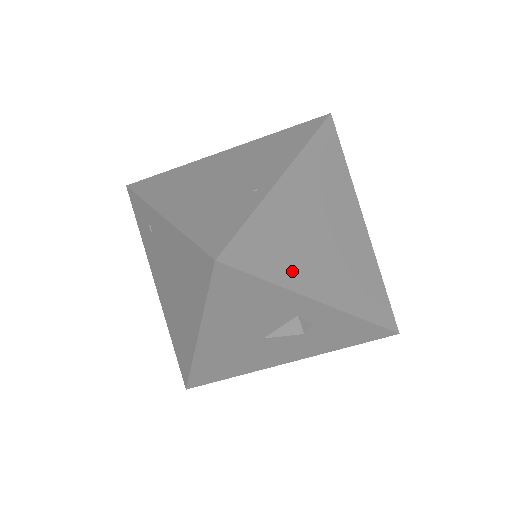
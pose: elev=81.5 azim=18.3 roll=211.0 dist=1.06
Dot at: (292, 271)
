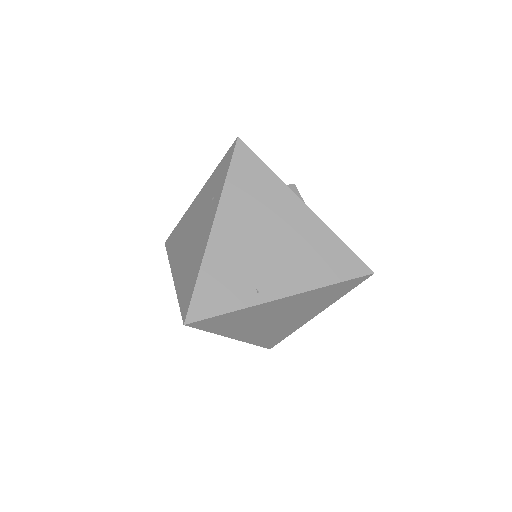
Dot at: (229, 329)
